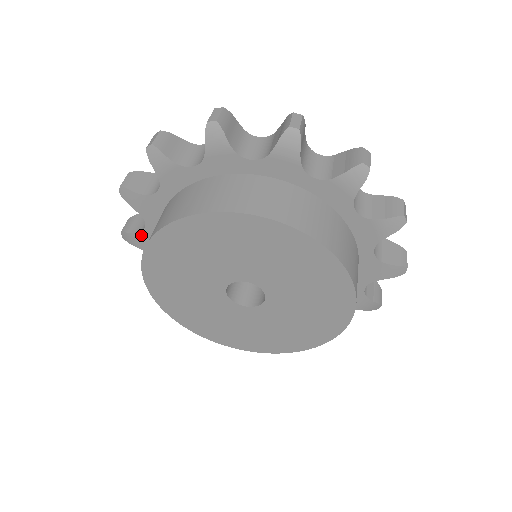
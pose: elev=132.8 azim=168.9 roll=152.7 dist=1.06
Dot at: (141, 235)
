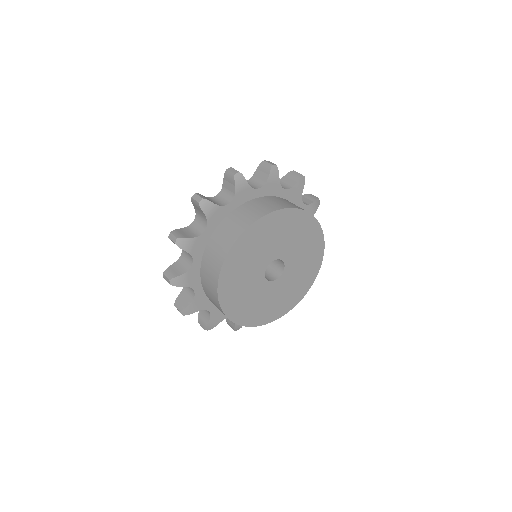
Dot at: (194, 301)
